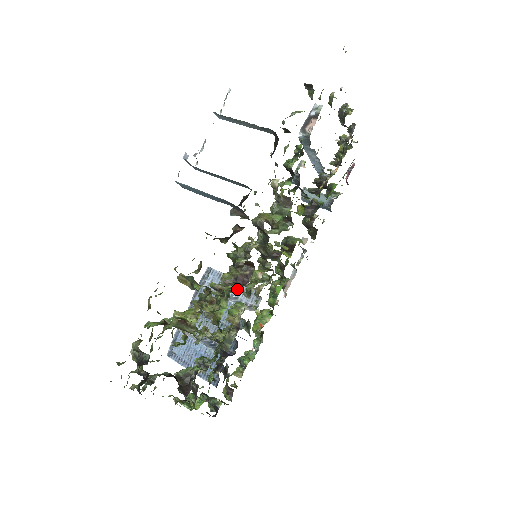
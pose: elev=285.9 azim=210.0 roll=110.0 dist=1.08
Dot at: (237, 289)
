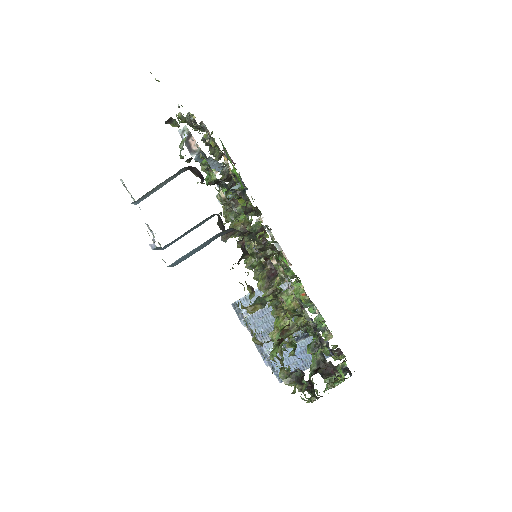
Dot at: (278, 281)
